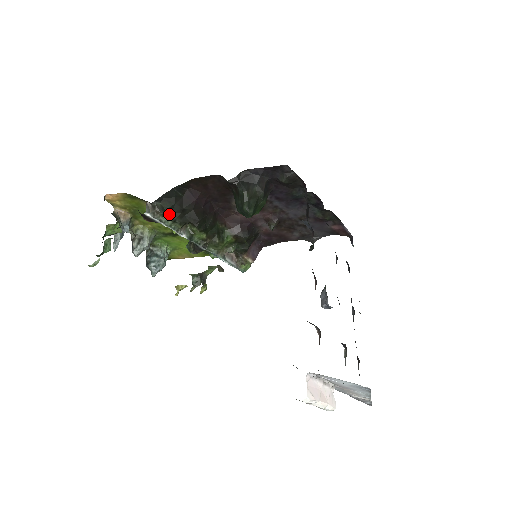
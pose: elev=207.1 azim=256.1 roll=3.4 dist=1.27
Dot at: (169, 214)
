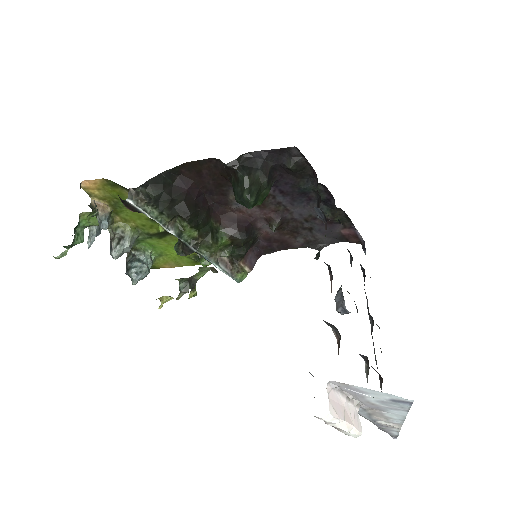
Dot at: (155, 203)
